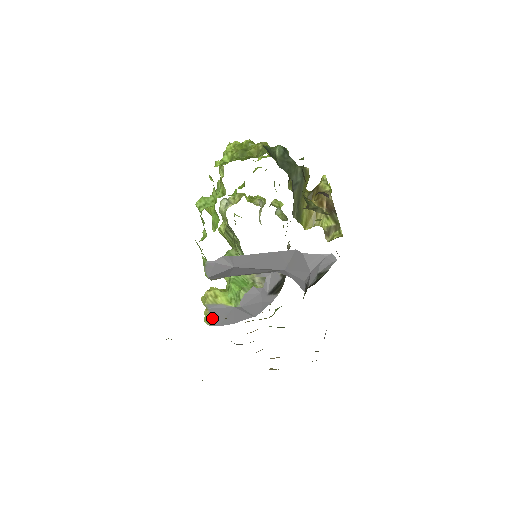
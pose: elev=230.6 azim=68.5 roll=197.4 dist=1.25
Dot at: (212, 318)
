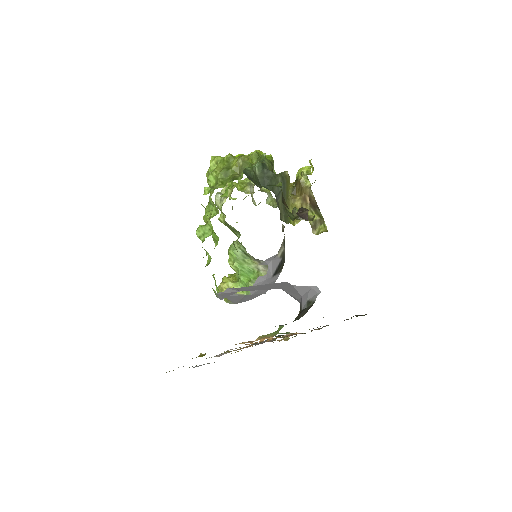
Dot at: (230, 300)
